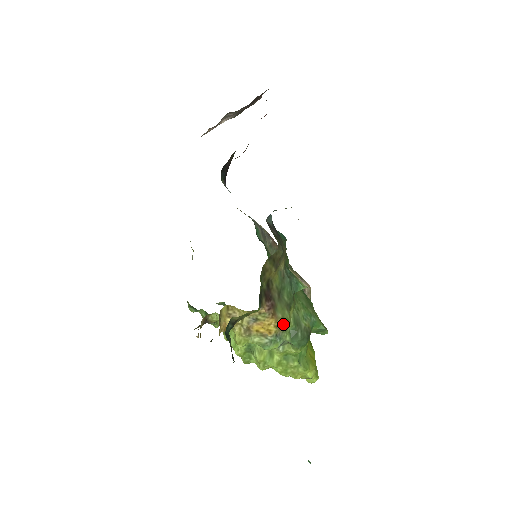
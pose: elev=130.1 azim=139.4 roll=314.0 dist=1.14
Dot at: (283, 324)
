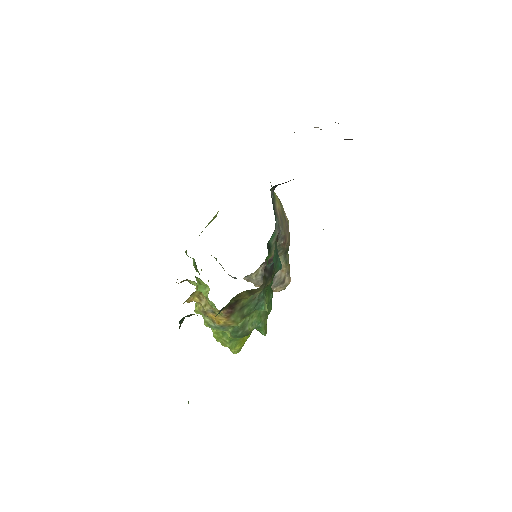
Dot at: (232, 323)
